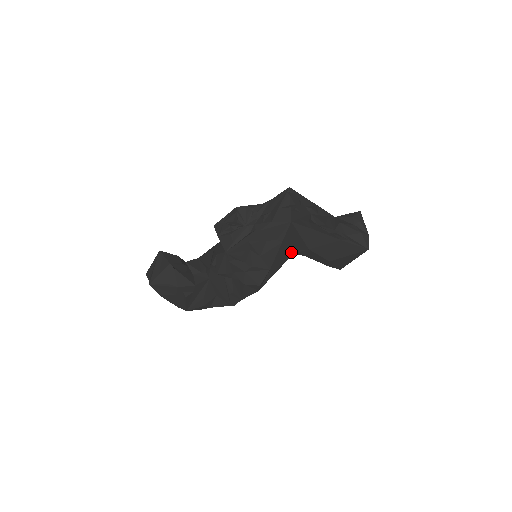
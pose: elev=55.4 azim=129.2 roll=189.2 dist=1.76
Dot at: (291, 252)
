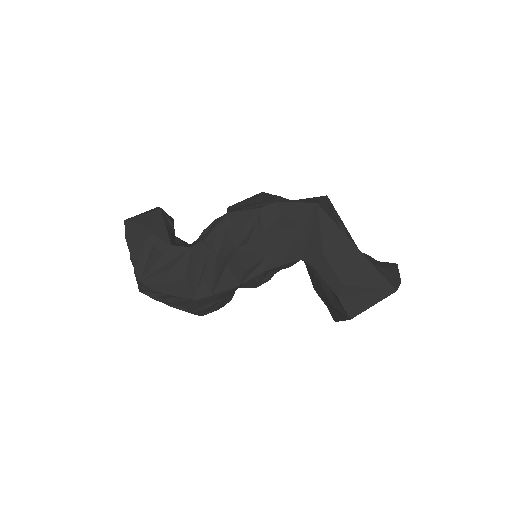
Dot at: (300, 254)
